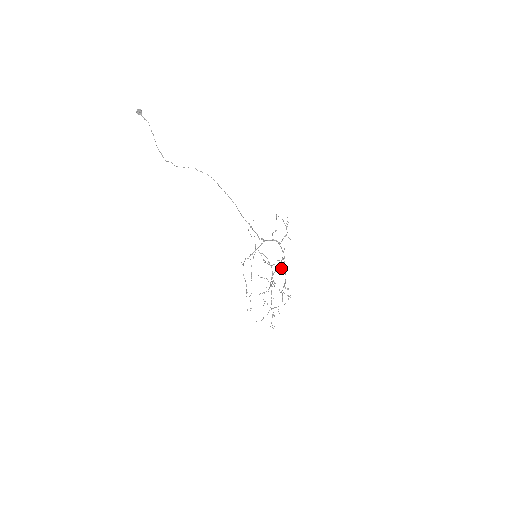
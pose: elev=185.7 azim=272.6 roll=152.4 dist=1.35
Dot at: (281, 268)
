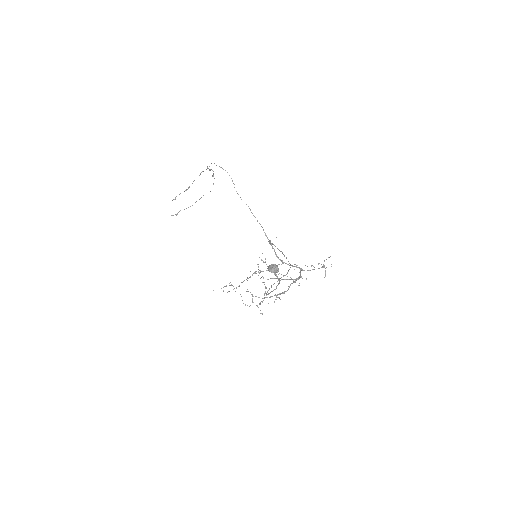
Dot at: occluded
